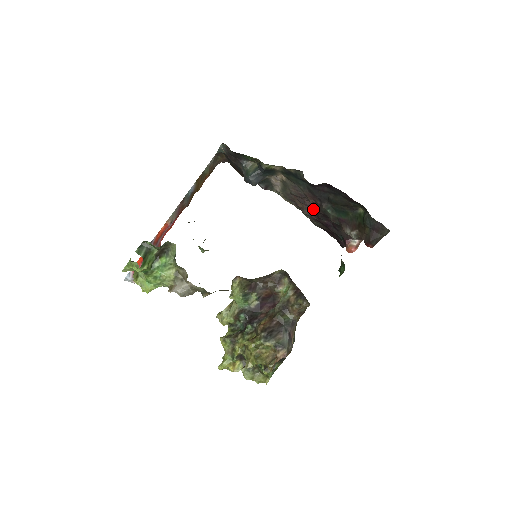
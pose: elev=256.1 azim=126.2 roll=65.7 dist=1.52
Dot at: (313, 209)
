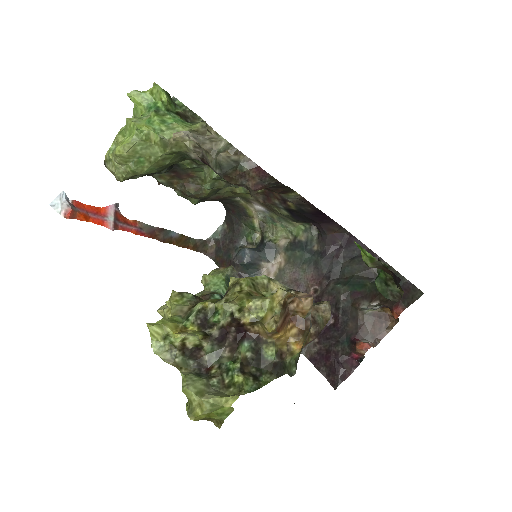
Dot at: occluded
